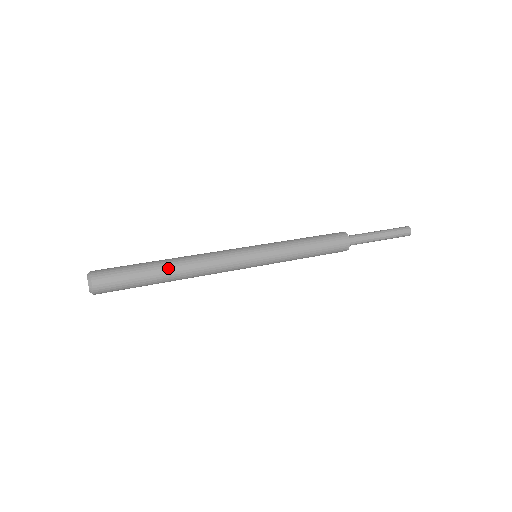
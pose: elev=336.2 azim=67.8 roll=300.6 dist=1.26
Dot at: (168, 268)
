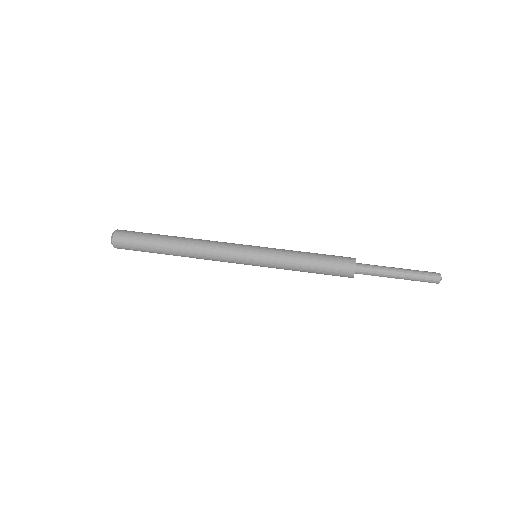
Dot at: occluded
